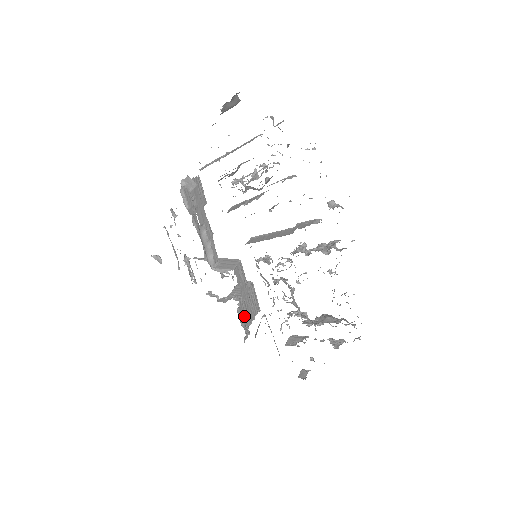
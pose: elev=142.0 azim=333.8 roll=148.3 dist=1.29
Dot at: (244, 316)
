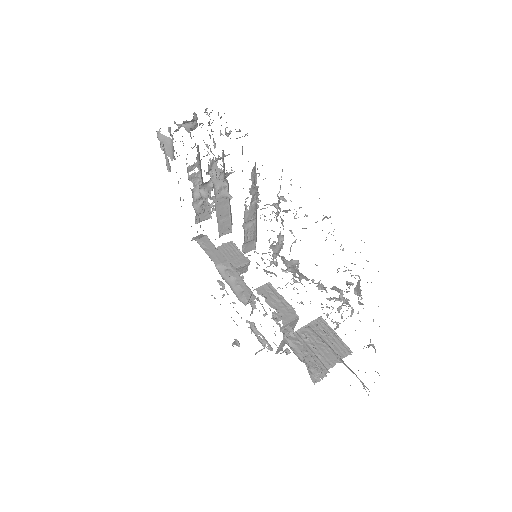
Dot at: (306, 351)
